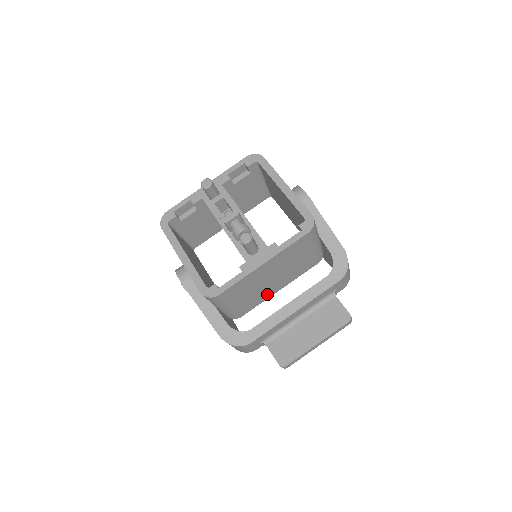
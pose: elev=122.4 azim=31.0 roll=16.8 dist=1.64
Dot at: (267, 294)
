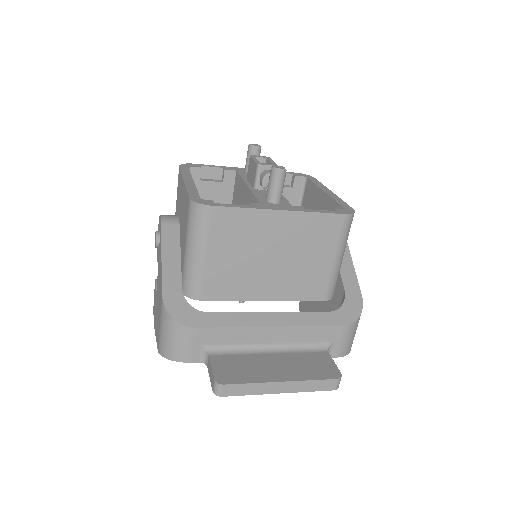
Dot at: (249, 289)
